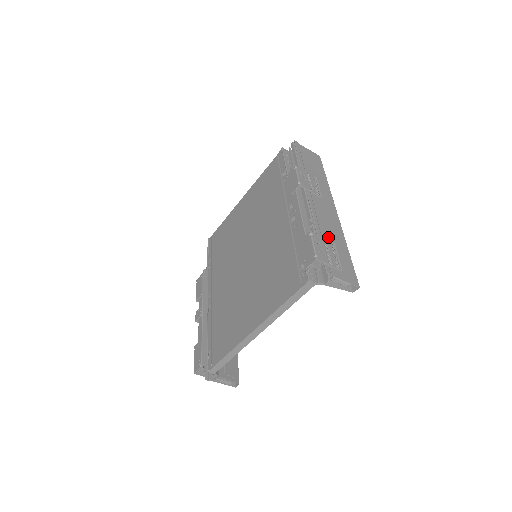
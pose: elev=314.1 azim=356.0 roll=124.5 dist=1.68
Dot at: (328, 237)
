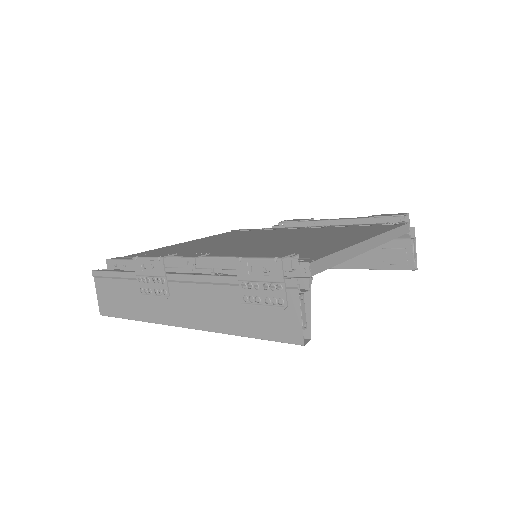
Dot at: occluded
